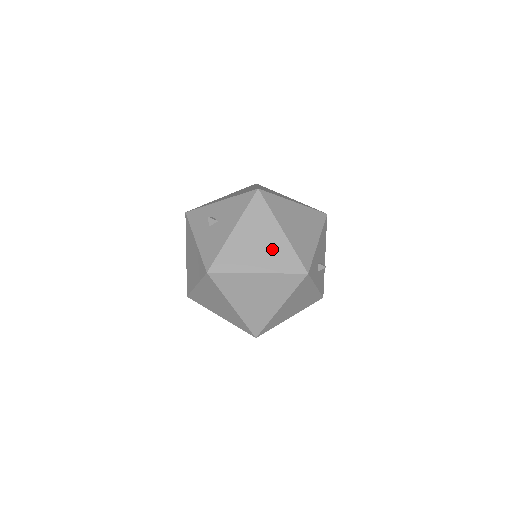
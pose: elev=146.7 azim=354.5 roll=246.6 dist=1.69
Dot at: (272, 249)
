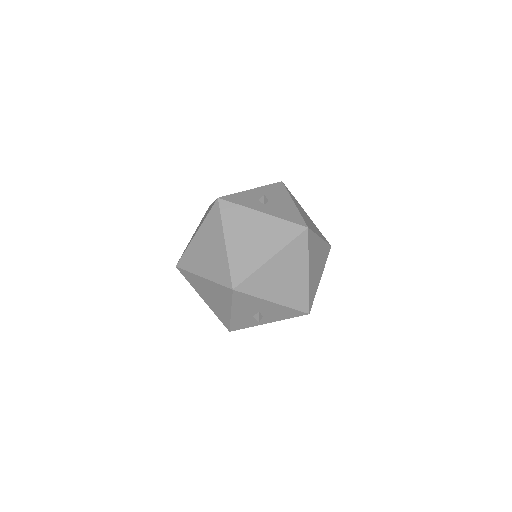
Dot at: occluded
